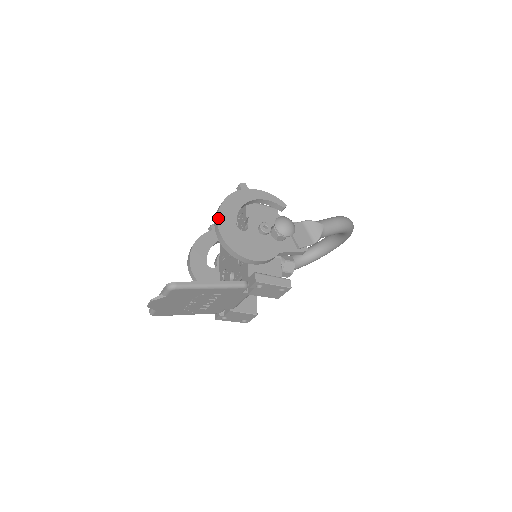
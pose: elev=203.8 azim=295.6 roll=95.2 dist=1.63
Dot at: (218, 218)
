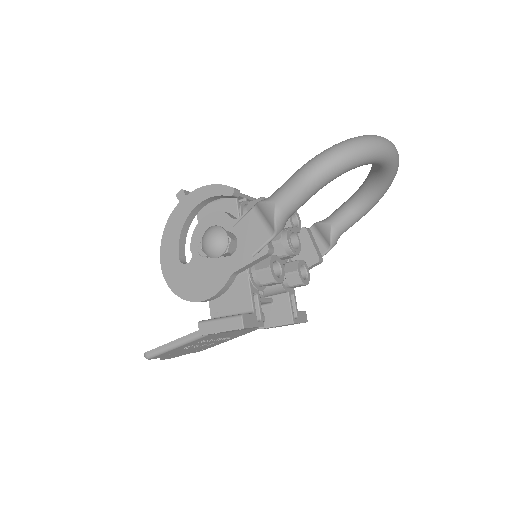
Dot at: (161, 260)
